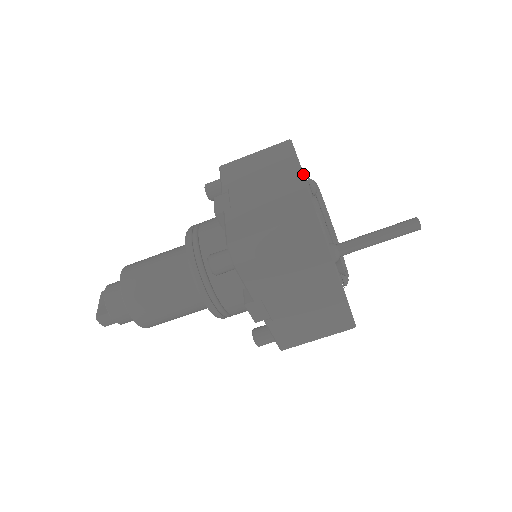
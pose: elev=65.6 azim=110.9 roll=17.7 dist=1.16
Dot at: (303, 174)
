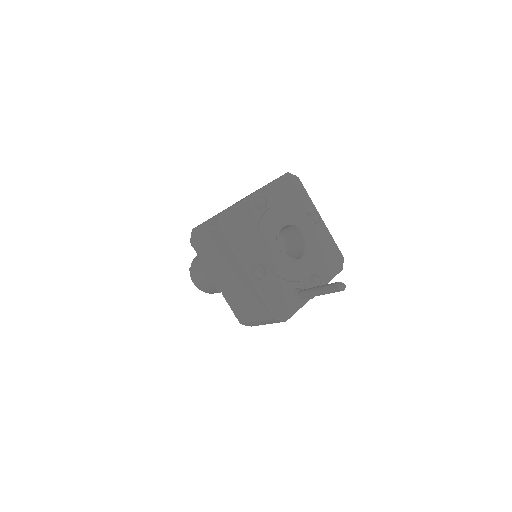
Dot at: (249, 276)
